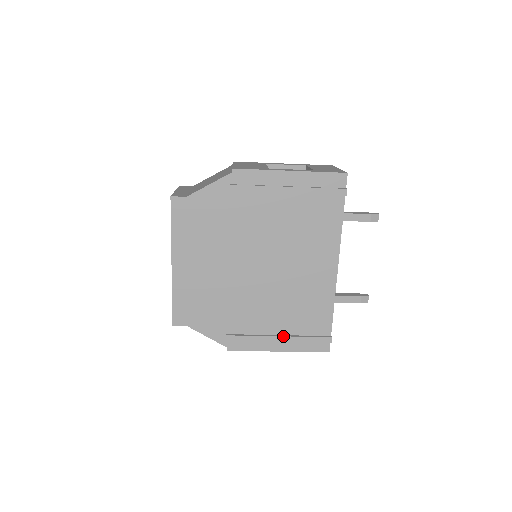
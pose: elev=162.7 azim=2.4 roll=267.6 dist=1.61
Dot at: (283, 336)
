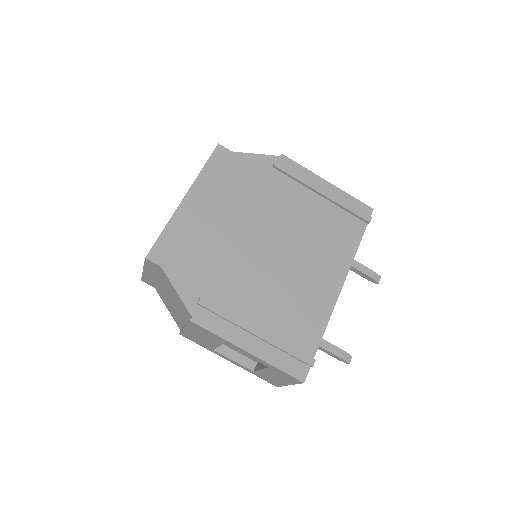
Dot at: (263, 330)
